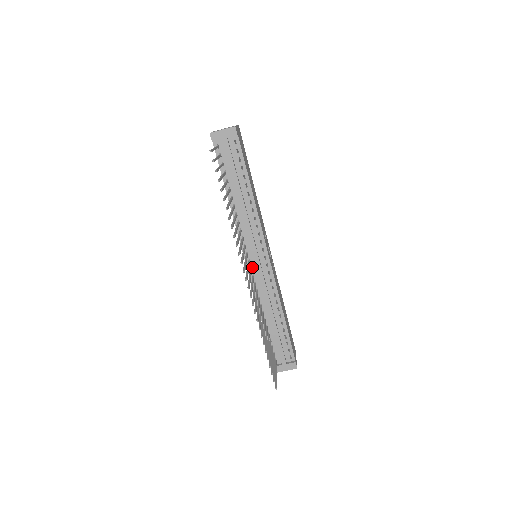
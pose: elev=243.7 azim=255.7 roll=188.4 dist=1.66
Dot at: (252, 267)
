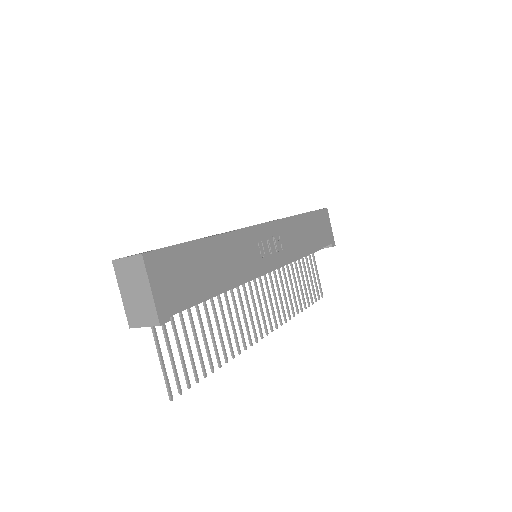
Dot at: occluded
